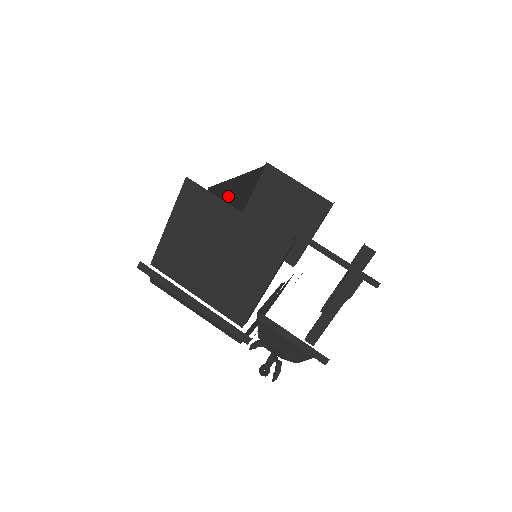
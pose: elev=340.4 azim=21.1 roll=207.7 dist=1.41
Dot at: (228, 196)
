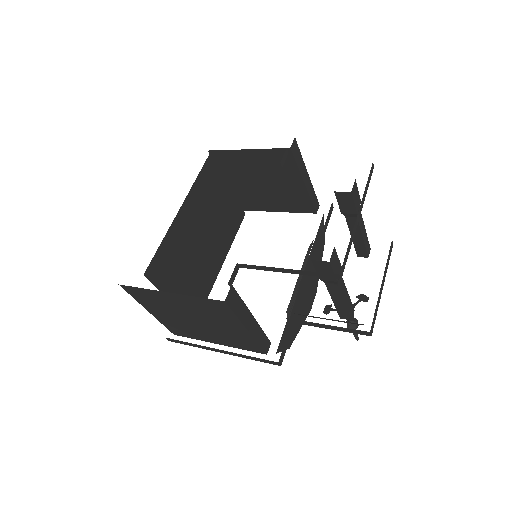
Dot at: (187, 232)
